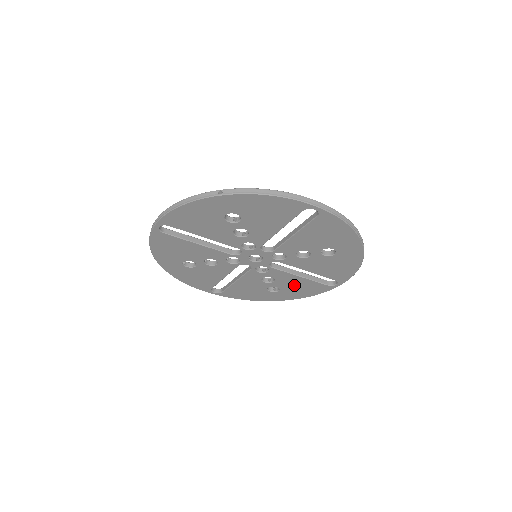
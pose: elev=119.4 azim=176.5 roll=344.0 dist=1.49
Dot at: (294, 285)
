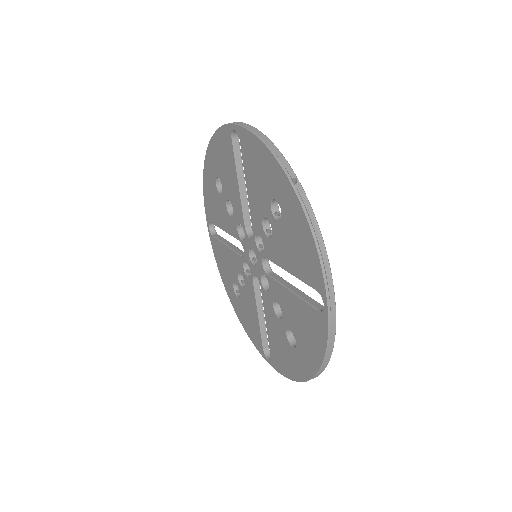
Dot at: (249, 311)
